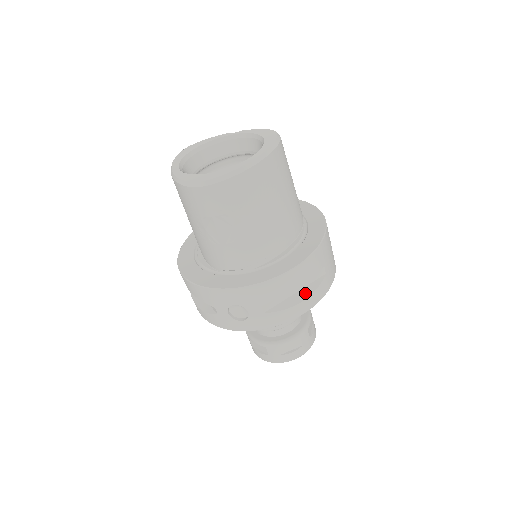
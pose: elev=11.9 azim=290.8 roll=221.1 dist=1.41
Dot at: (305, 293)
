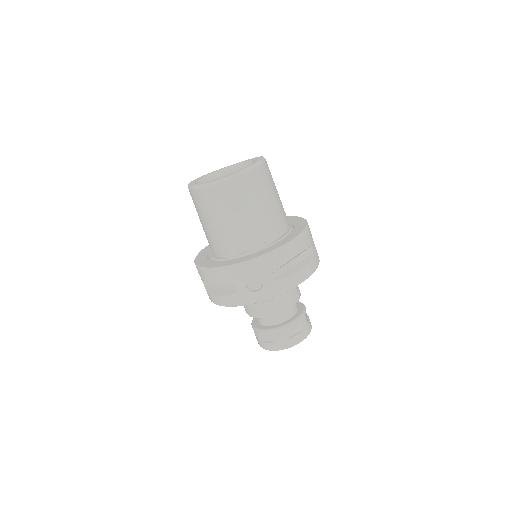
Dot at: (302, 265)
